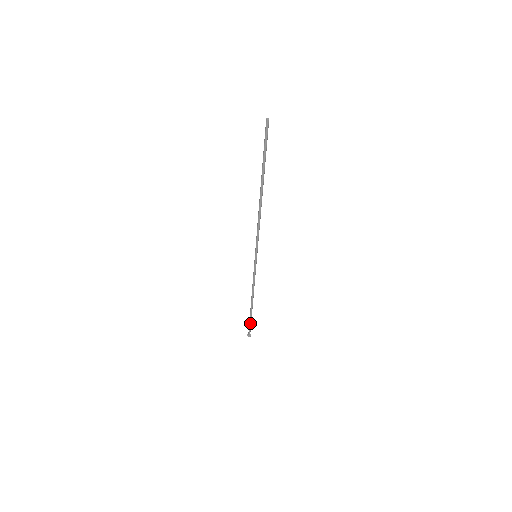
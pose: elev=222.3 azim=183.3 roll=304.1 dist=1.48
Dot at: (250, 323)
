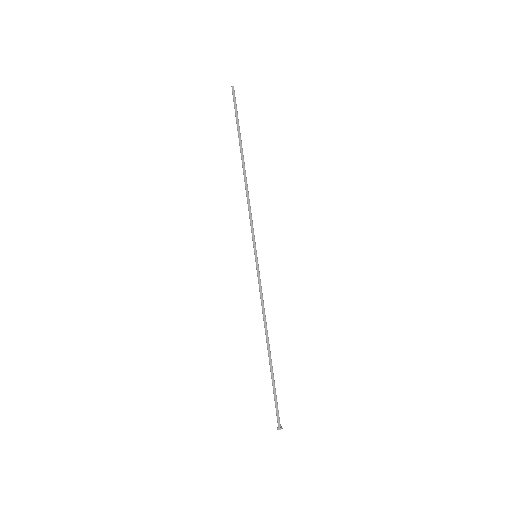
Dot at: (275, 395)
